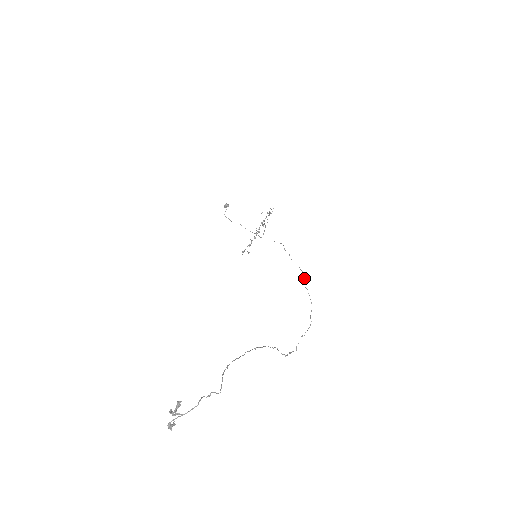
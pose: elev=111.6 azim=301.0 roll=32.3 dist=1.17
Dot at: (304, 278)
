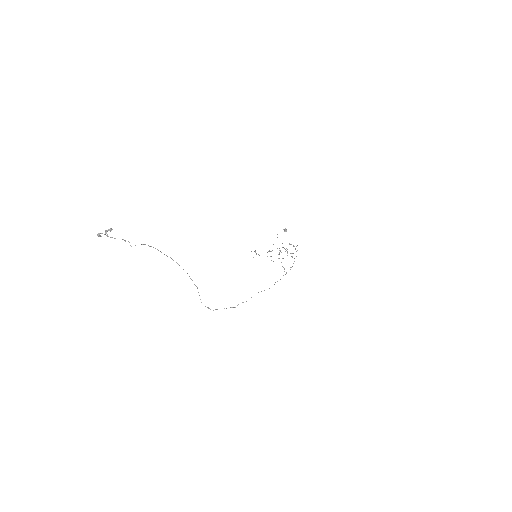
Dot at: occluded
